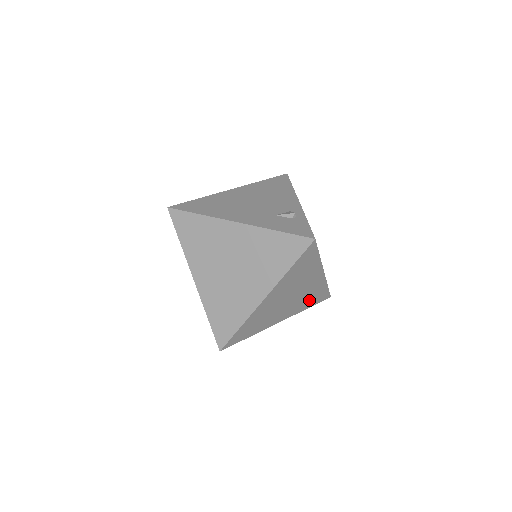
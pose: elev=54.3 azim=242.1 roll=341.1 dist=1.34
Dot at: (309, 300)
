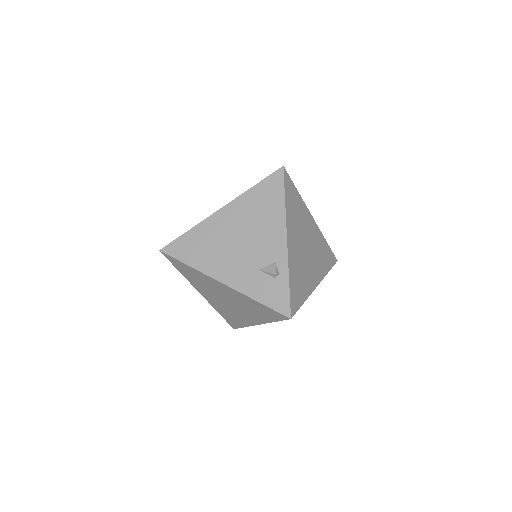
Dot at: occluded
